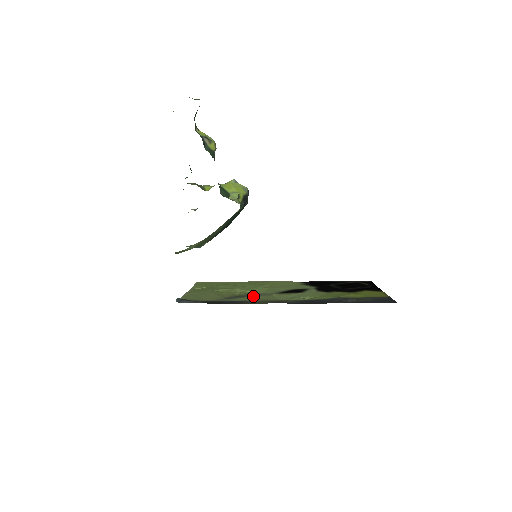
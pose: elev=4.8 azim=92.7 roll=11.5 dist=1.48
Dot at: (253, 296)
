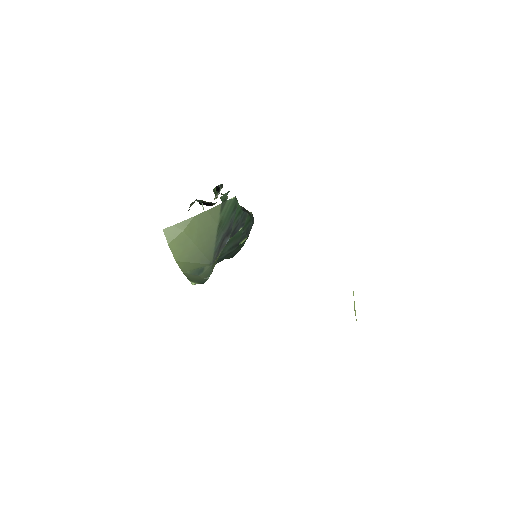
Dot at: occluded
